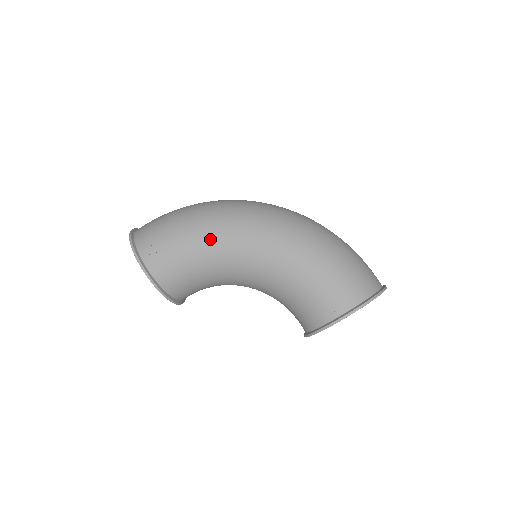
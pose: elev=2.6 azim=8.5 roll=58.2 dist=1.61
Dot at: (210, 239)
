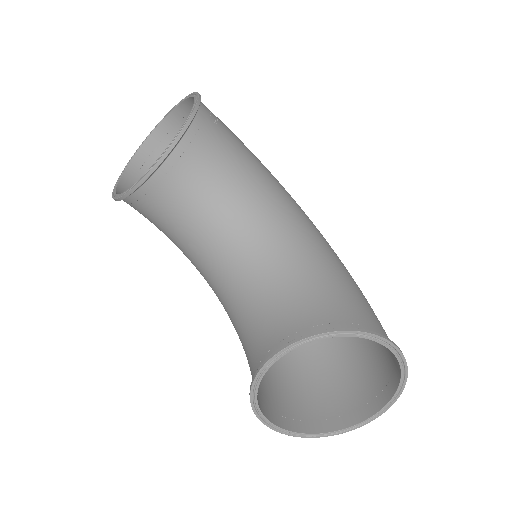
Dot at: (271, 174)
